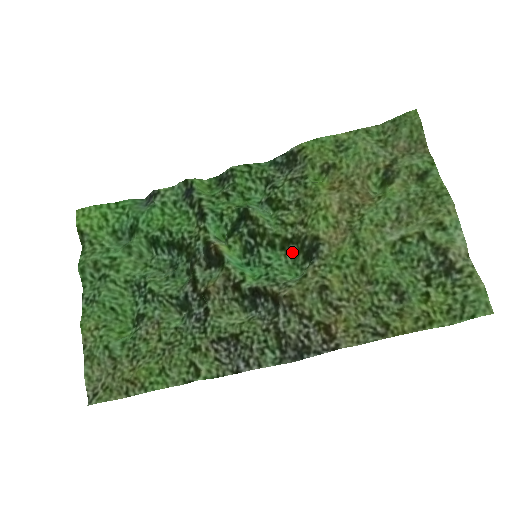
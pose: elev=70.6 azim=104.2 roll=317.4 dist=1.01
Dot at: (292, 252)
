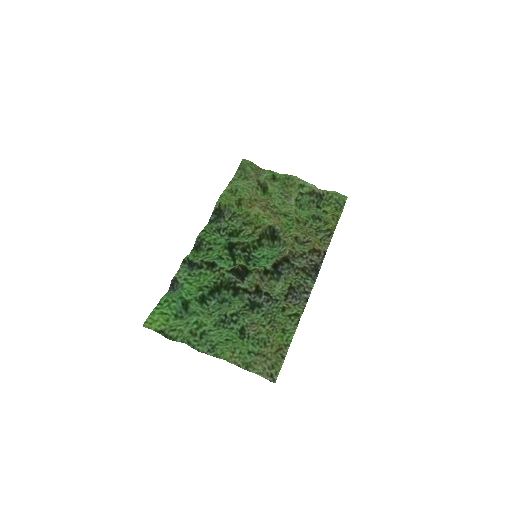
Dot at: (265, 243)
